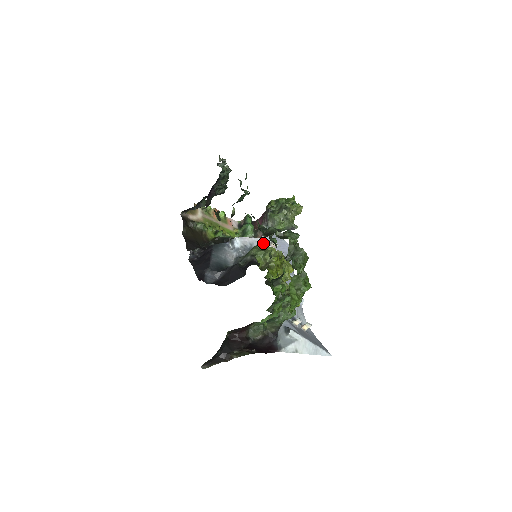
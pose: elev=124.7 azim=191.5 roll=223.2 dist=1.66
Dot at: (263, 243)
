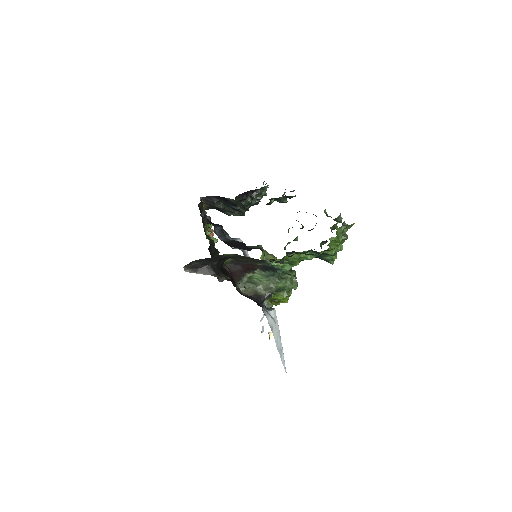
Dot at: occluded
